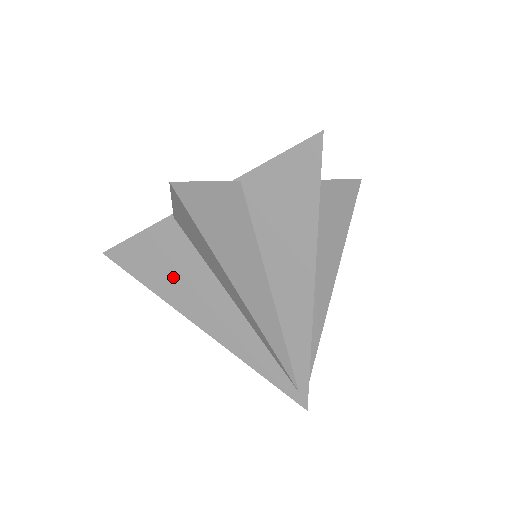
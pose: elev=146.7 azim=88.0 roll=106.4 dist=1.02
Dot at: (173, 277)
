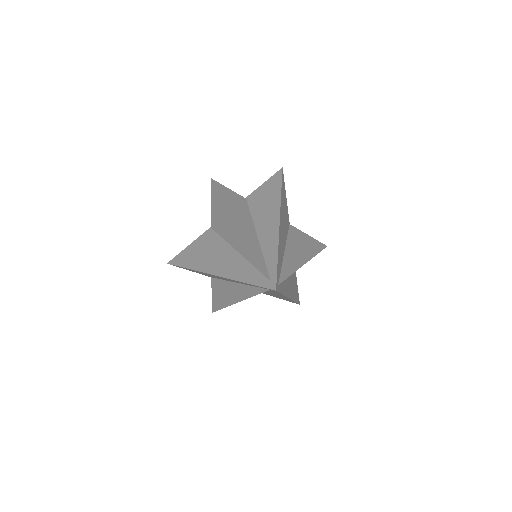
Dot at: (204, 255)
